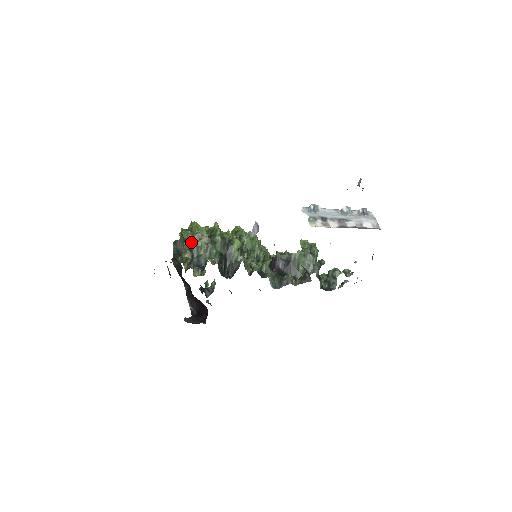
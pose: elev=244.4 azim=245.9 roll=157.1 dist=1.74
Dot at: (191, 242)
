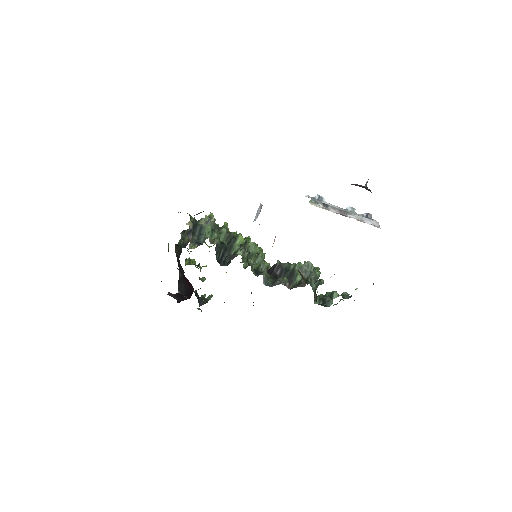
Dot at: (197, 222)
